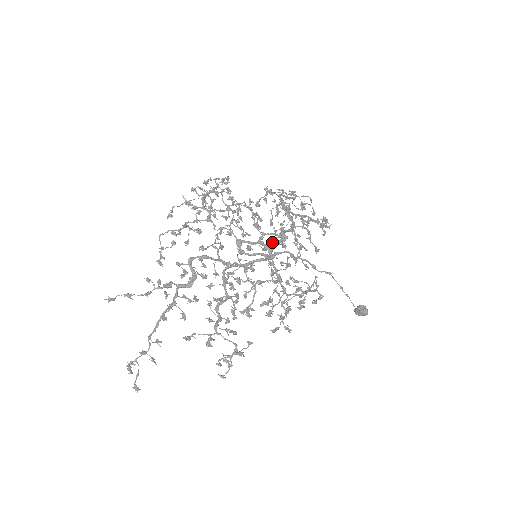
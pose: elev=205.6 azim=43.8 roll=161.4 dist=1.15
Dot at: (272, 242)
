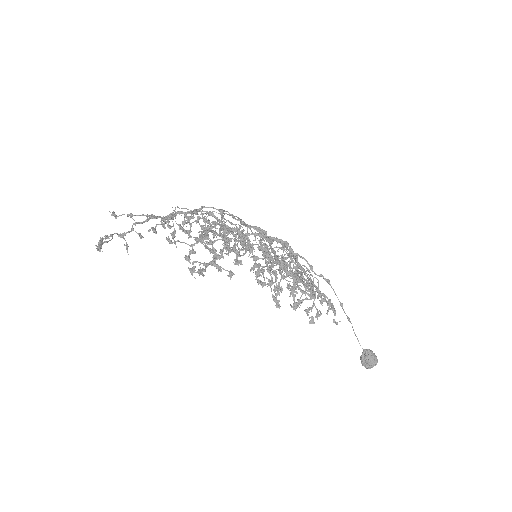
Dot at: (274, 259)
